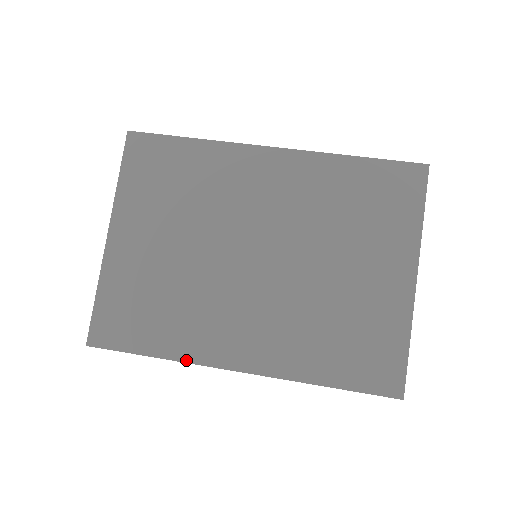
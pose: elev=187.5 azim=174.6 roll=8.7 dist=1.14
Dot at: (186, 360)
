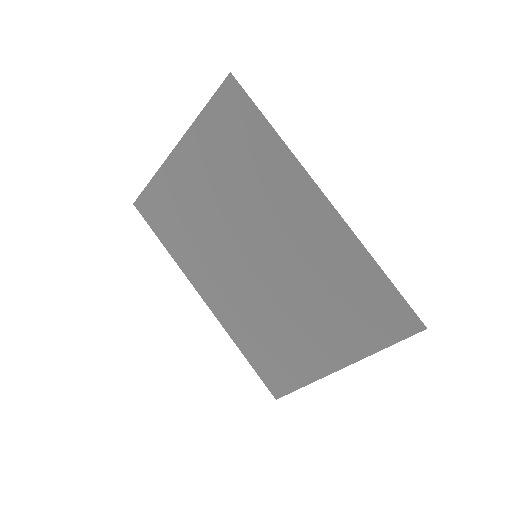
Dot at: (180, 266)
